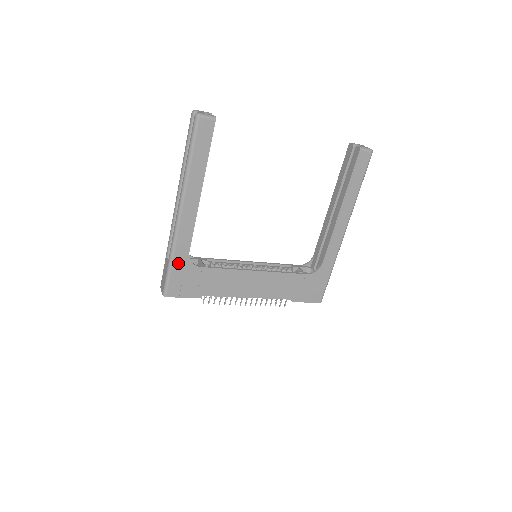
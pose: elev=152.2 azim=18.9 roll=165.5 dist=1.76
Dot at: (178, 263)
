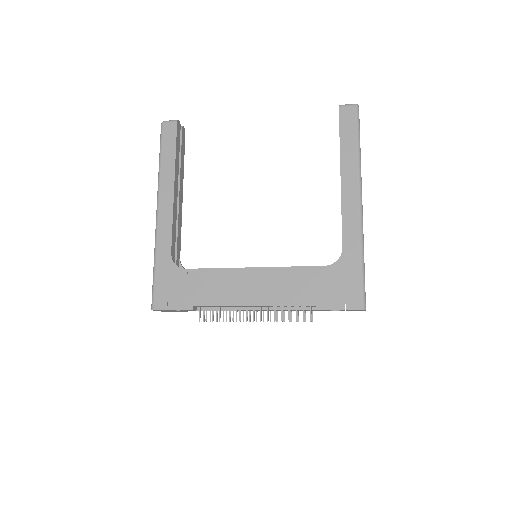
Dot at: (161, 267)
